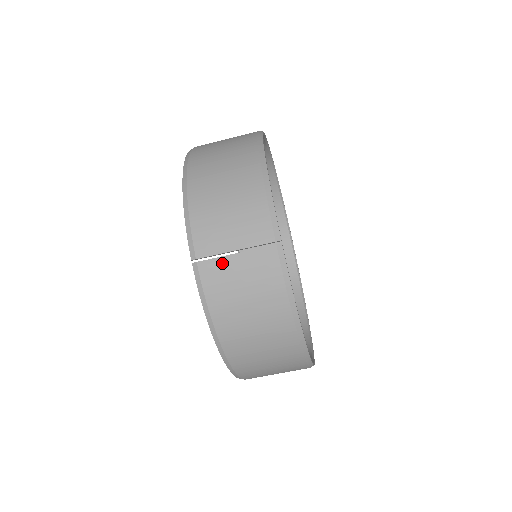
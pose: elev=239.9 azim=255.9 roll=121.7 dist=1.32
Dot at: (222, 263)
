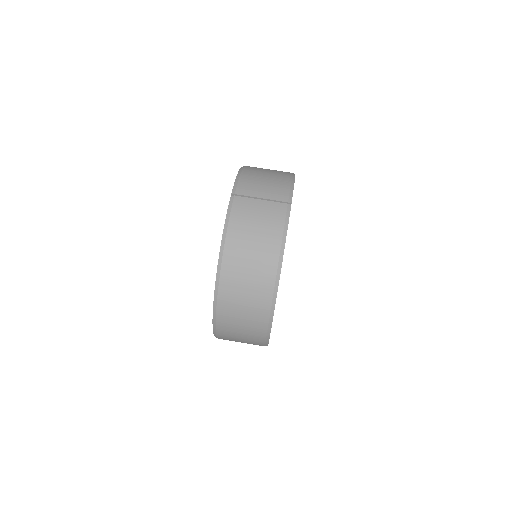
Dot at: (250, 201)
